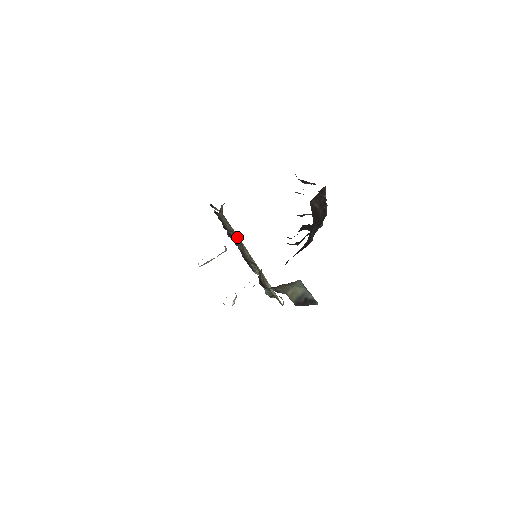
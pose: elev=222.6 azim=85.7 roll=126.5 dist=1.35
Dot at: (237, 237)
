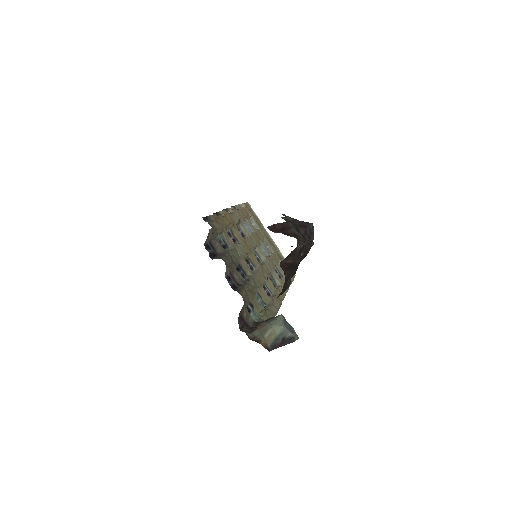
Dot at: (226, 261)
